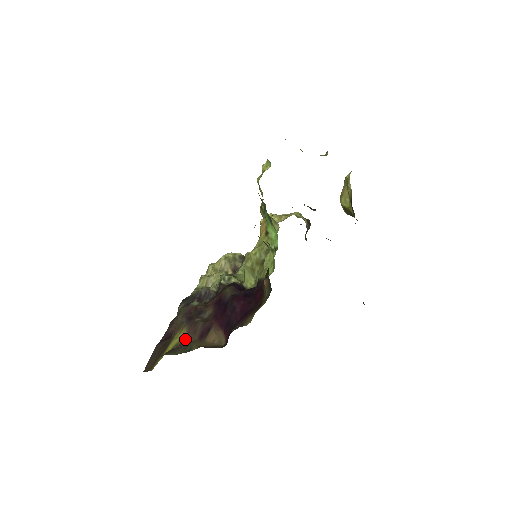
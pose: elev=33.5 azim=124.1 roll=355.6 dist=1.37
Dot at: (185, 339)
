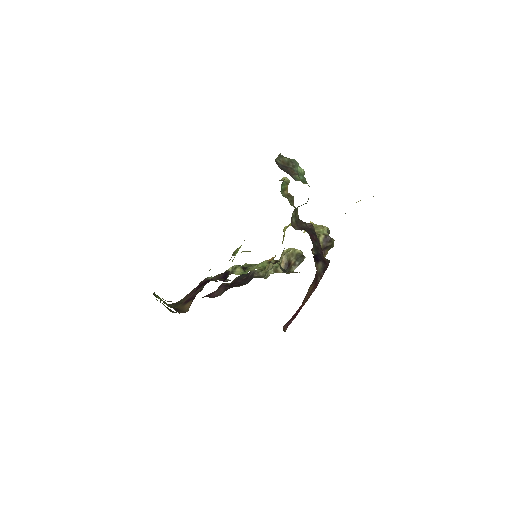
Dot at: (182, 299)
